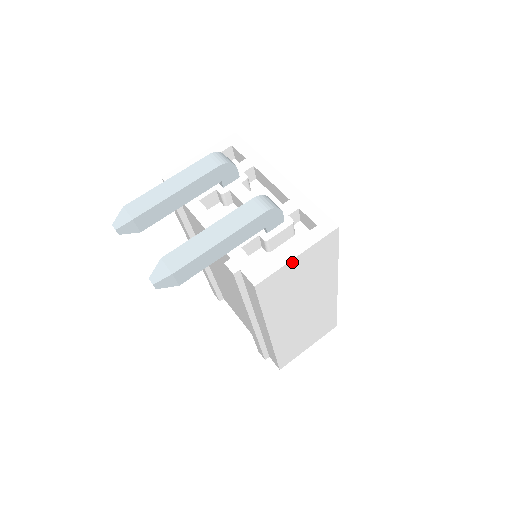
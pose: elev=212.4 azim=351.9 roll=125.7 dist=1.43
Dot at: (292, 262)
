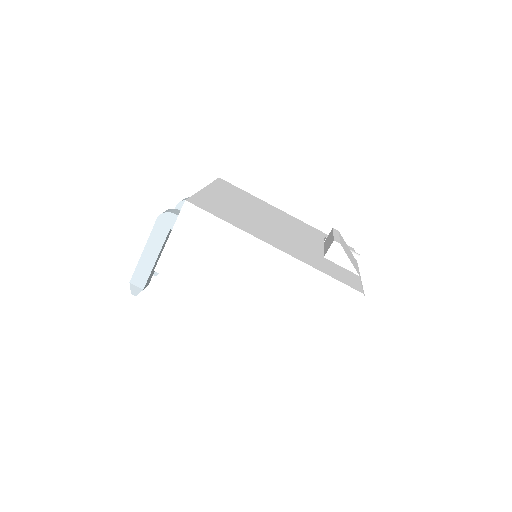
Dot at: (170, 243)
